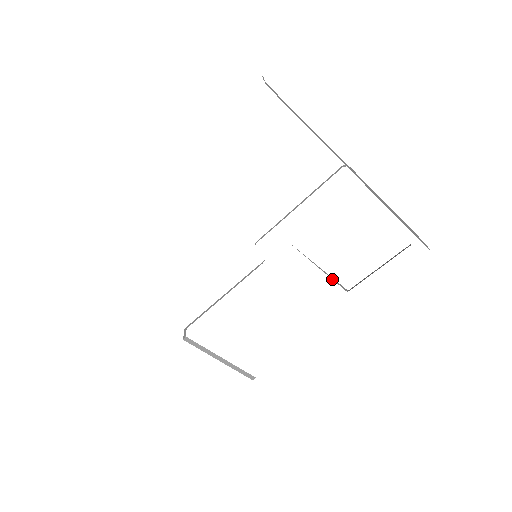
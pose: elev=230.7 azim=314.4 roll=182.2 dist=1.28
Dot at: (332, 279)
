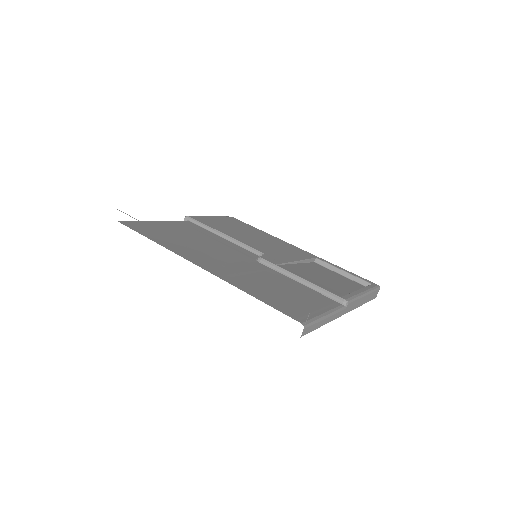
Dot at: (307, 262)
